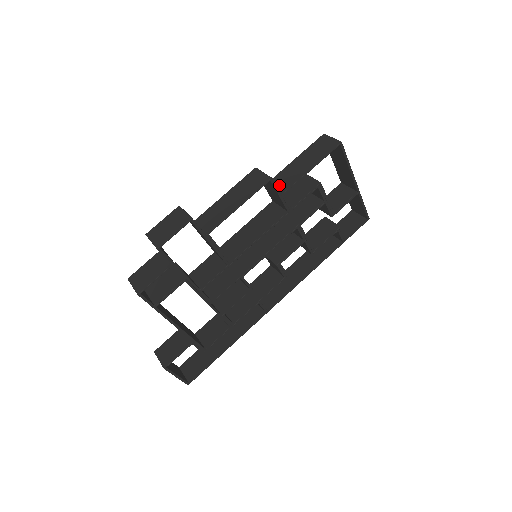
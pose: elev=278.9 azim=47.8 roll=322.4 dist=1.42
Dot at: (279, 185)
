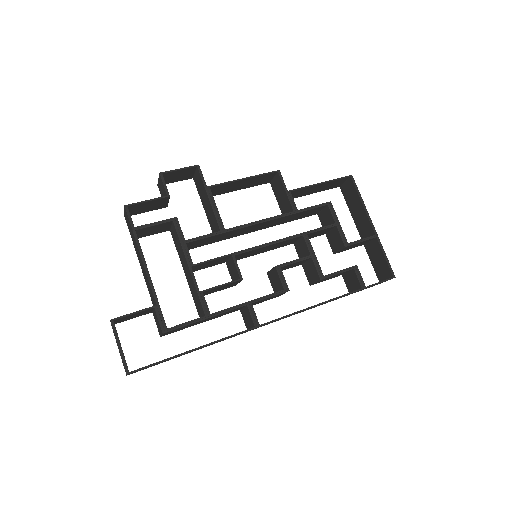
Dot at: occluded
